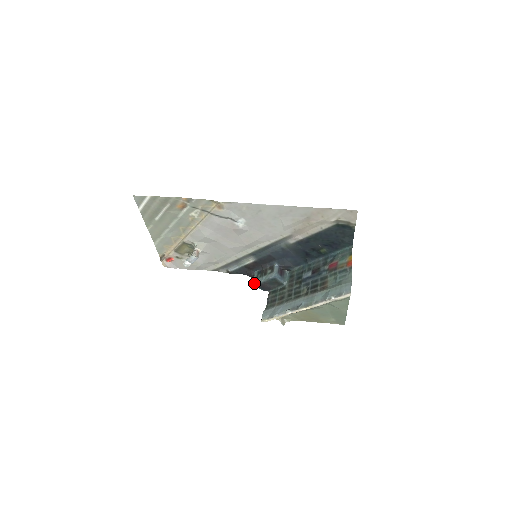
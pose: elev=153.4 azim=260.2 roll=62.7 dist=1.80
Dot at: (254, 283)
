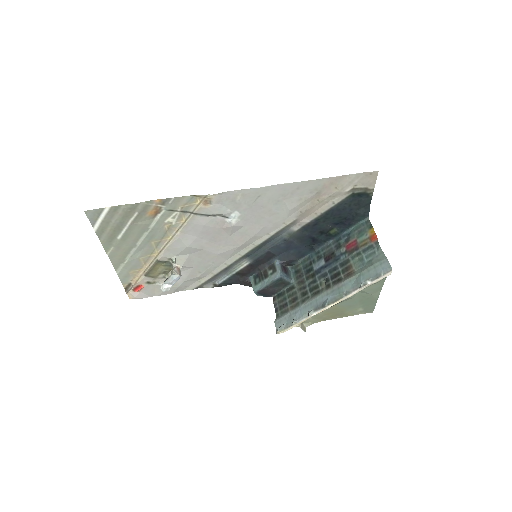
Dot at: (254, 291)
